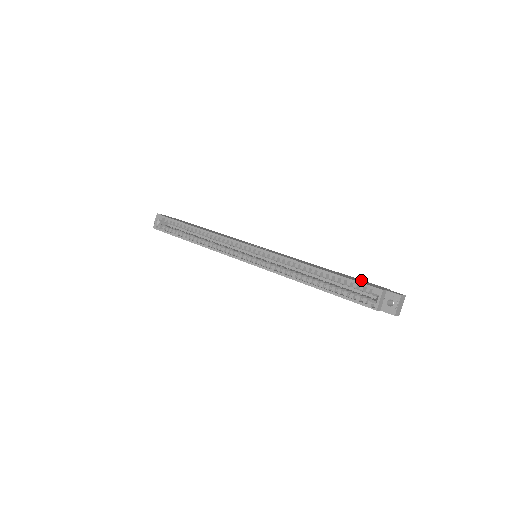
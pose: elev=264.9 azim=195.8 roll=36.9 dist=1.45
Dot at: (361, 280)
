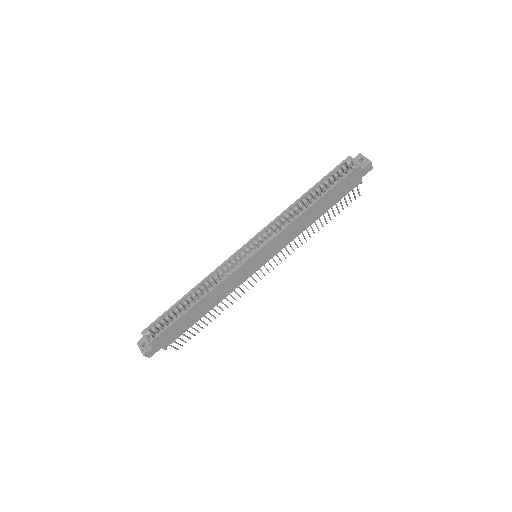
Dot at: occluded
